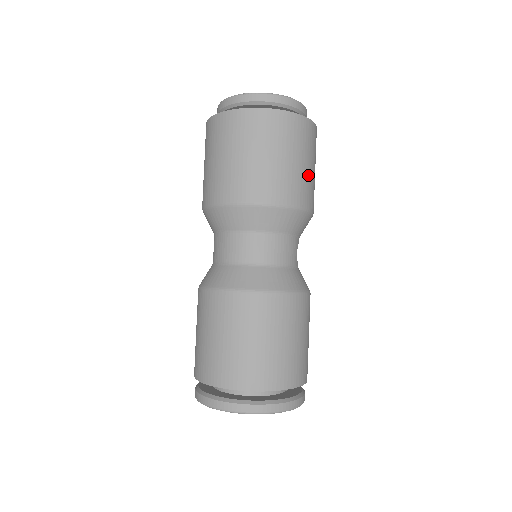
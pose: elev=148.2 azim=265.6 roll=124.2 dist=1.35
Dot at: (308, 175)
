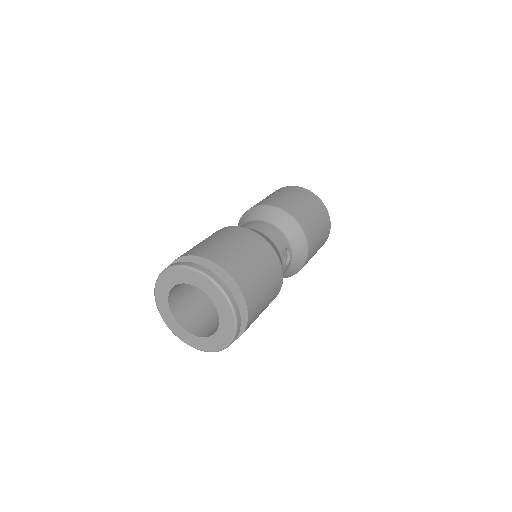
Dot at: (310, 217)
